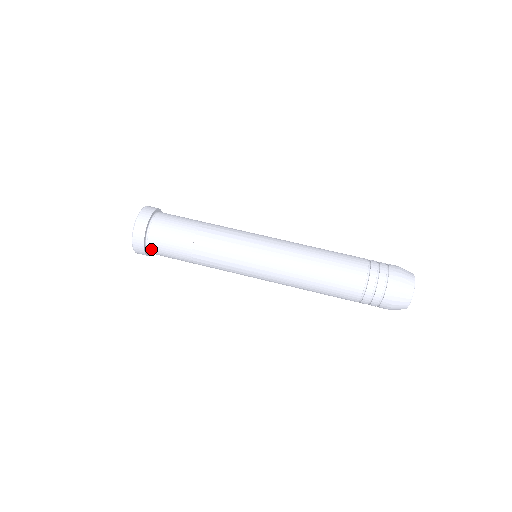
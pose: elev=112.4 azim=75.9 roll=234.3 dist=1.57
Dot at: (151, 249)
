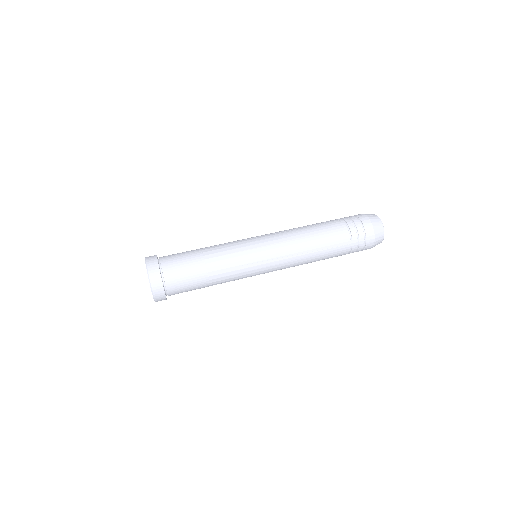
Dot at: occluded
